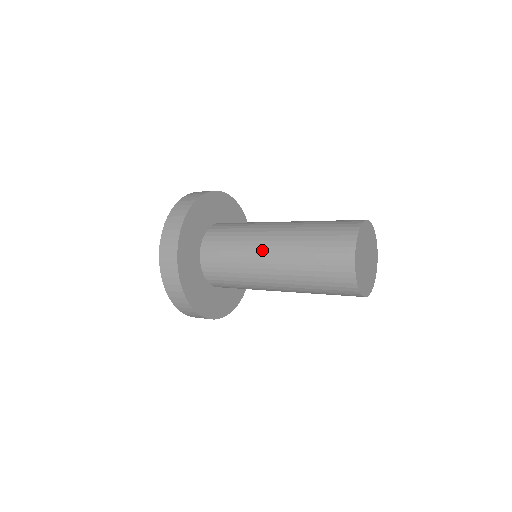
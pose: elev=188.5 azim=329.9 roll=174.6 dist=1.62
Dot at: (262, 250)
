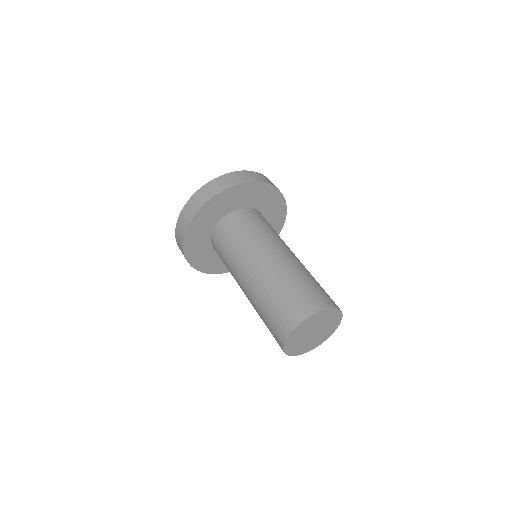
Dot at: (261, 254)
